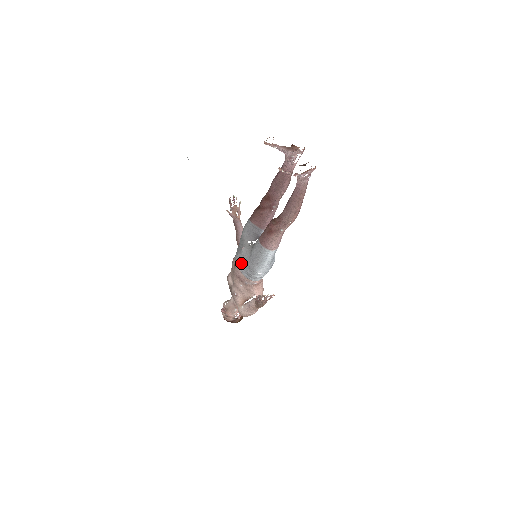
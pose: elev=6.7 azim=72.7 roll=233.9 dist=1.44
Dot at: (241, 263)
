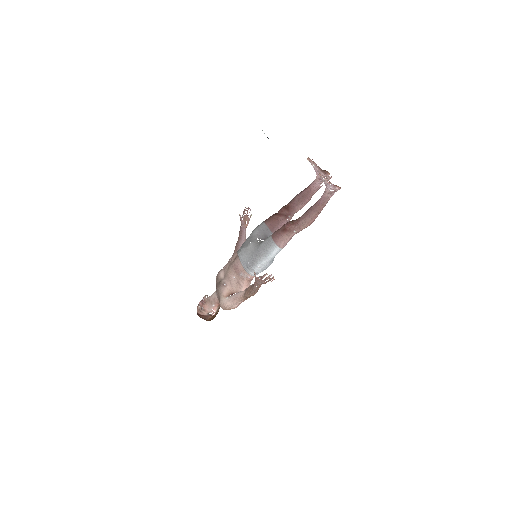
Dot at: (244, 255)
